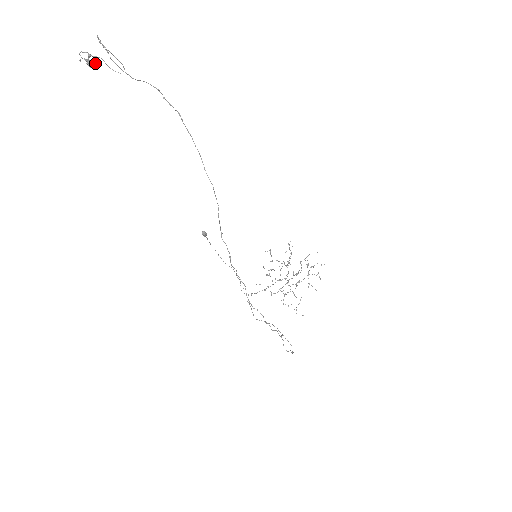
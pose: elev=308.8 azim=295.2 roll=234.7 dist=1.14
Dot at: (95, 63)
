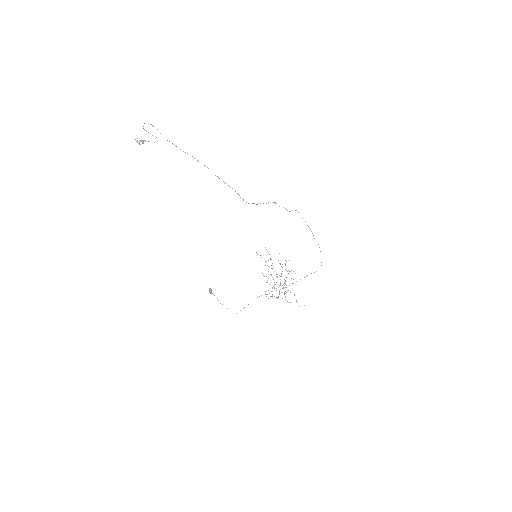
Dot at: (143, 142)
